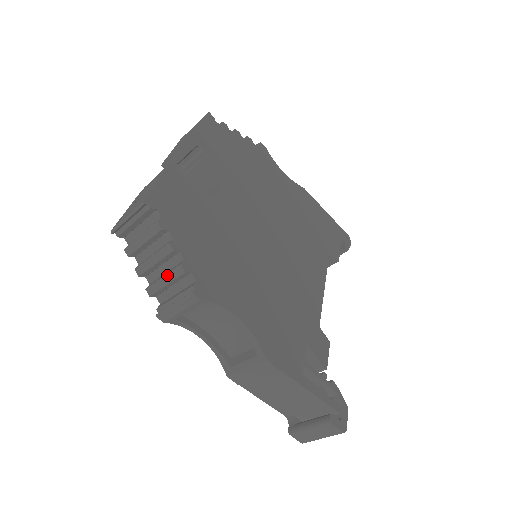
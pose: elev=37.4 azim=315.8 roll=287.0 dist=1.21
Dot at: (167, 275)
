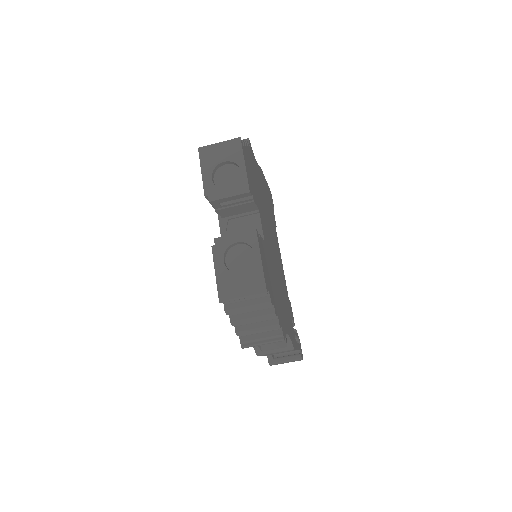
Dot at: (262, 328)
